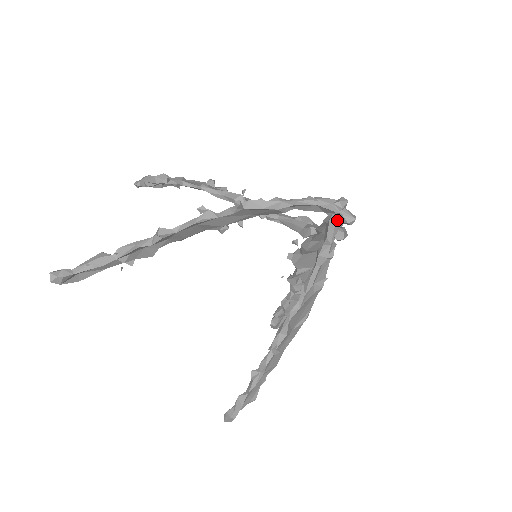
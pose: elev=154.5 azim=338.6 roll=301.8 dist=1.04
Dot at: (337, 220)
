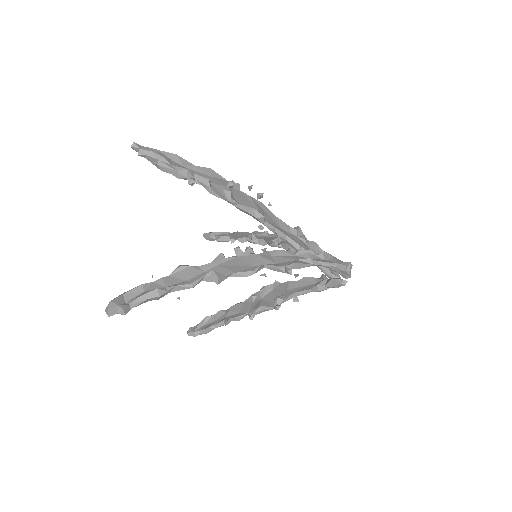
Dot at: (344, 284)
